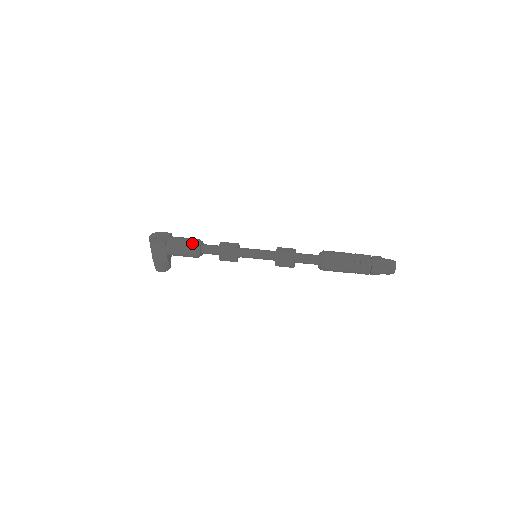
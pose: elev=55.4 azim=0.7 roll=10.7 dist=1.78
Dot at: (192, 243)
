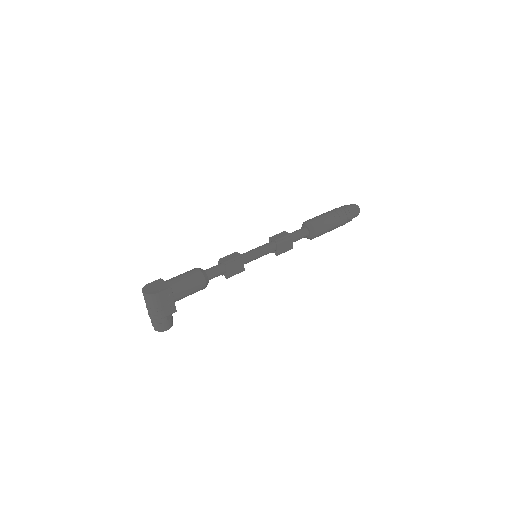
Dot at: (197, 273)
